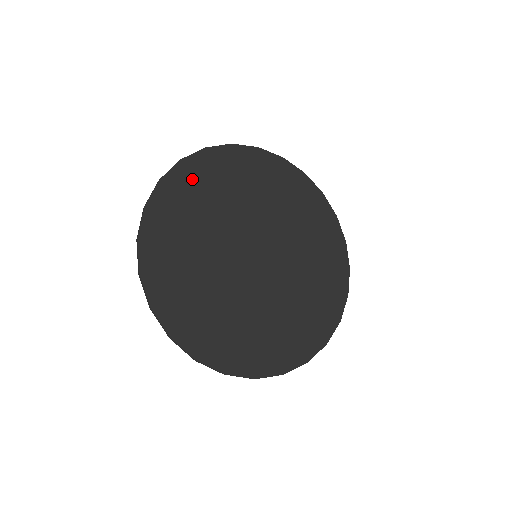
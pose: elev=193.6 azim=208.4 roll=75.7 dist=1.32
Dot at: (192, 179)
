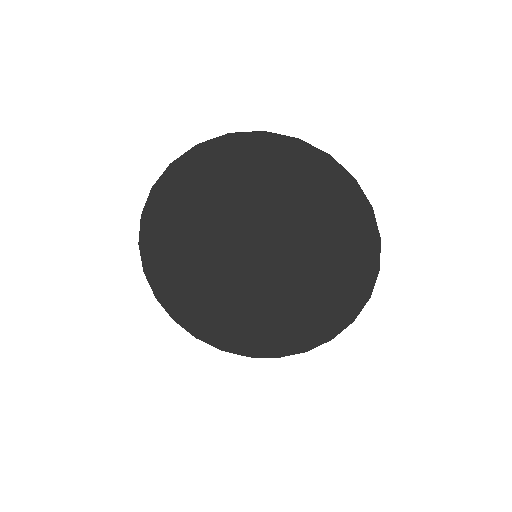
Dot at: (205, 167)
